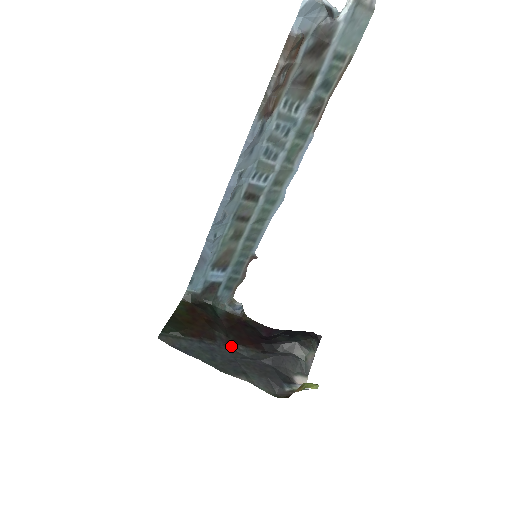
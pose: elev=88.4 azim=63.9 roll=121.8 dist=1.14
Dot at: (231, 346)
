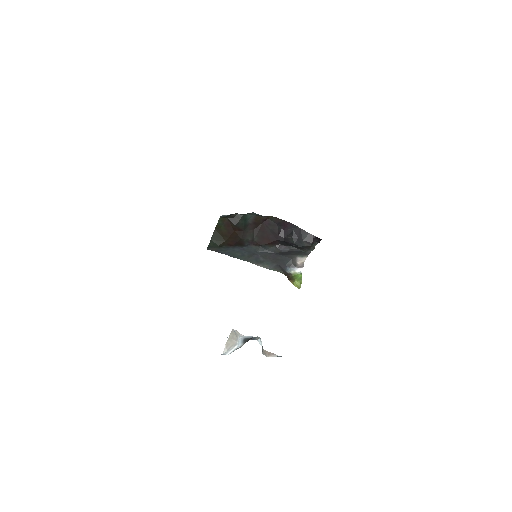
Dot at: (255, 245)
